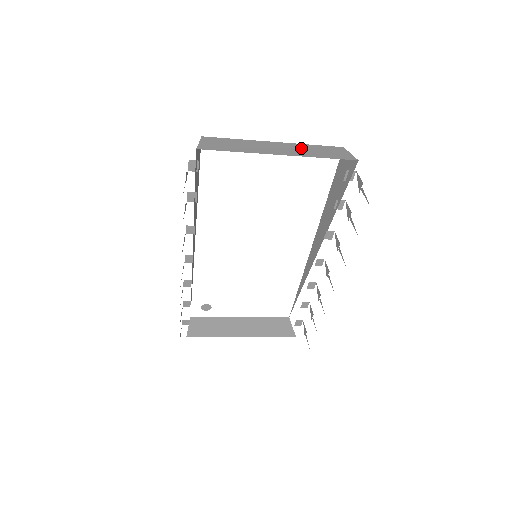
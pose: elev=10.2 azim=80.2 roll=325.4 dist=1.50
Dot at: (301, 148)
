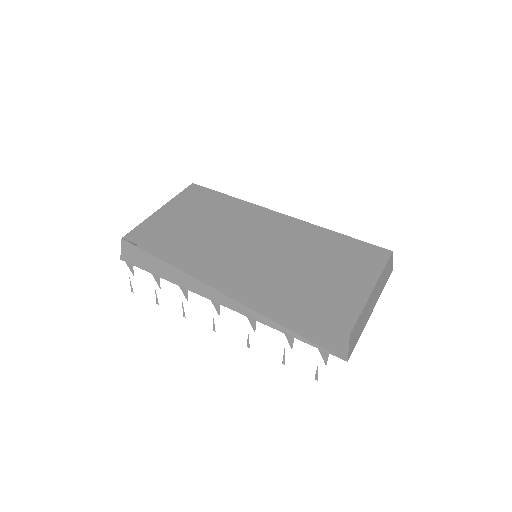
Dot at: (380, 284)
